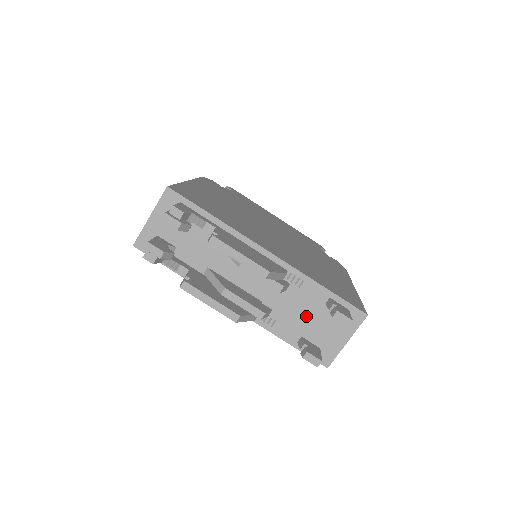
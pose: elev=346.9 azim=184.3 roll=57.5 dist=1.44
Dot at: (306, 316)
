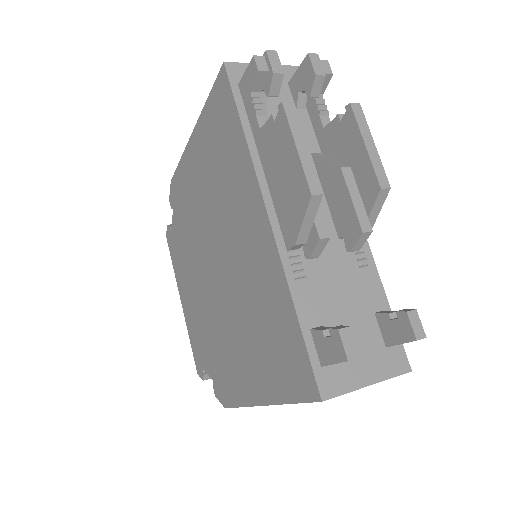
Dot at: (344, 306)
